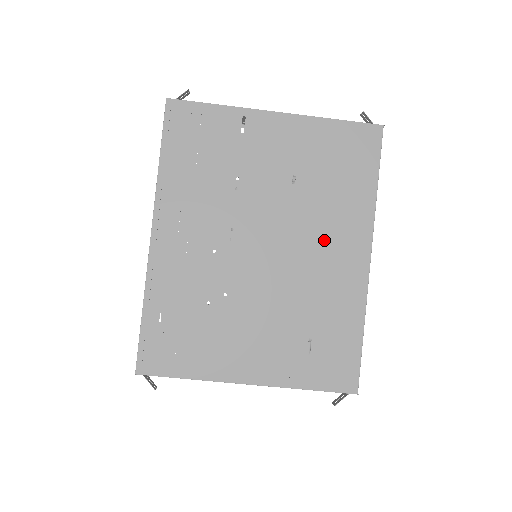
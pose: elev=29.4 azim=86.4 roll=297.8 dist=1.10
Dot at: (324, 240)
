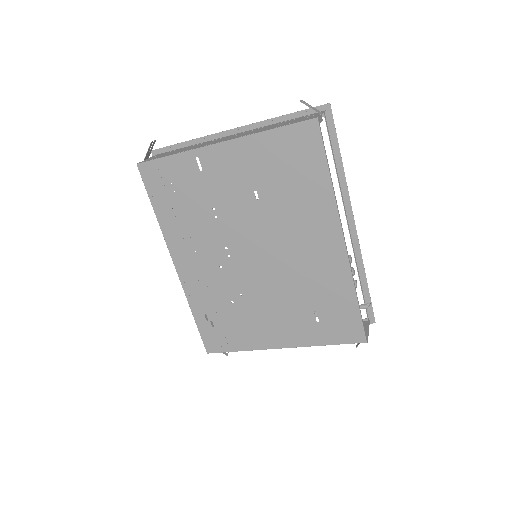
Dot at: (299, 237)
